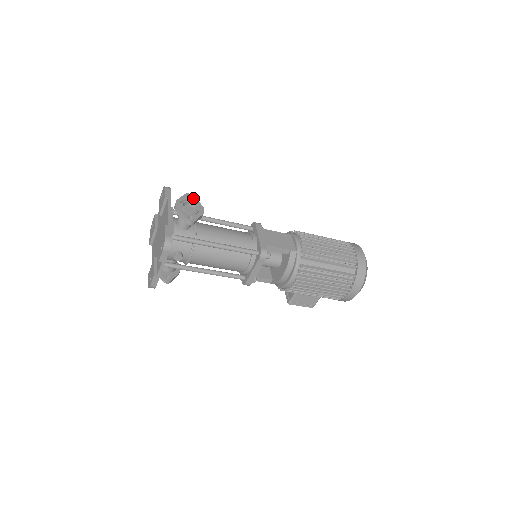
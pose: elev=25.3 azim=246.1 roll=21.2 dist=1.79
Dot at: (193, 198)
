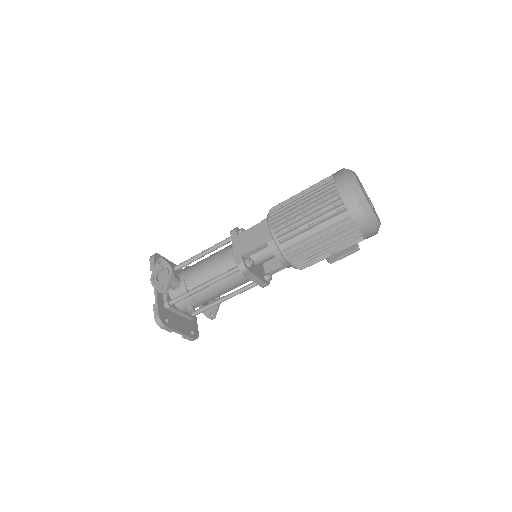
Dot at: (163, 261)
